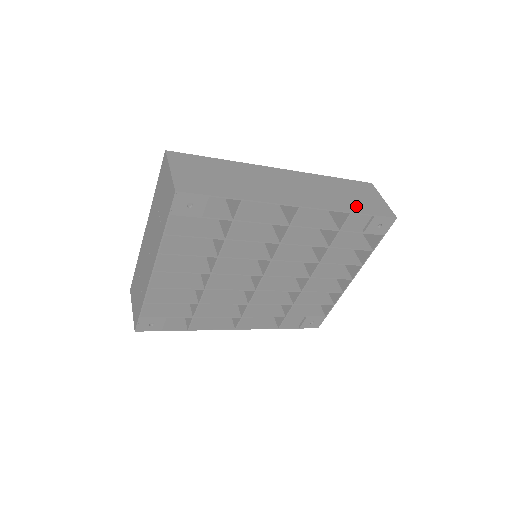
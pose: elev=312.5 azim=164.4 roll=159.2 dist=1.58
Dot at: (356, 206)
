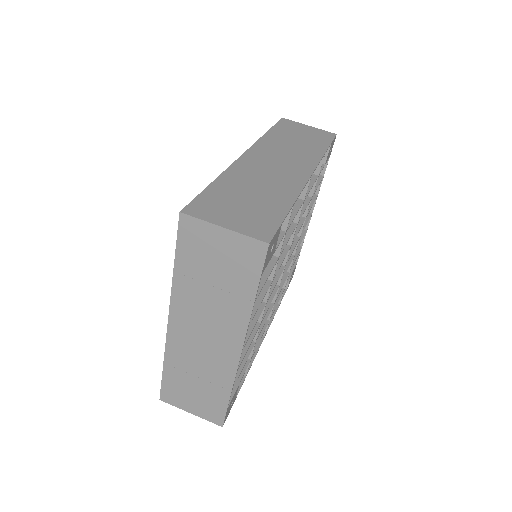
Dot at: (317, 145)
